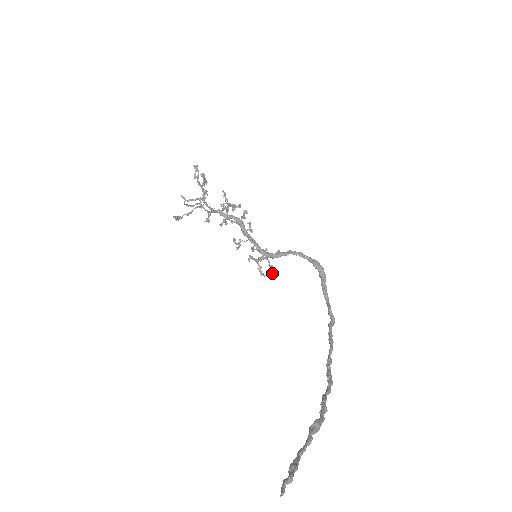
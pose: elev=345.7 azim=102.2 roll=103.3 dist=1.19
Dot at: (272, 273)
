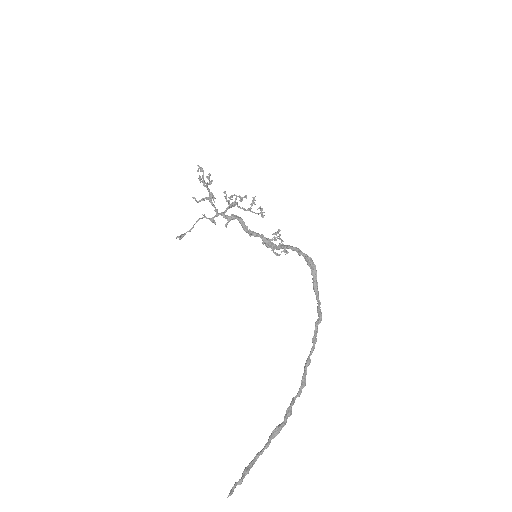
Dot at: (286, 251)
